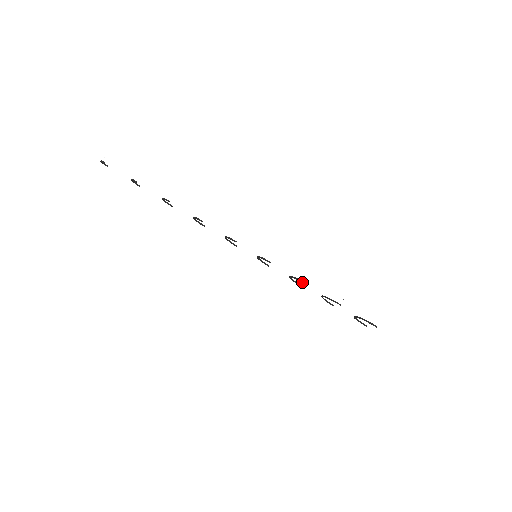
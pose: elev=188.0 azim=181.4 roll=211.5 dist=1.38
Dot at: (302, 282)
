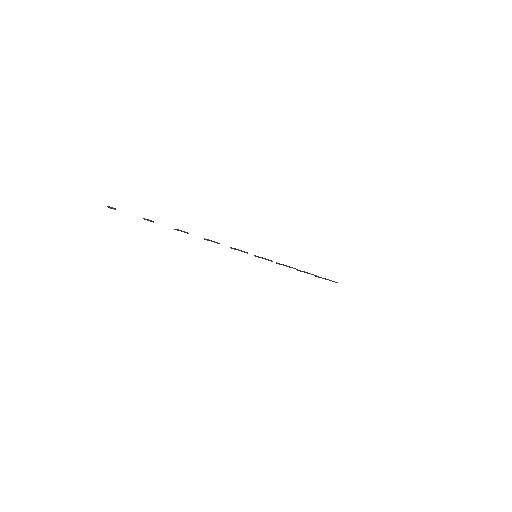
Dot at: occluded
